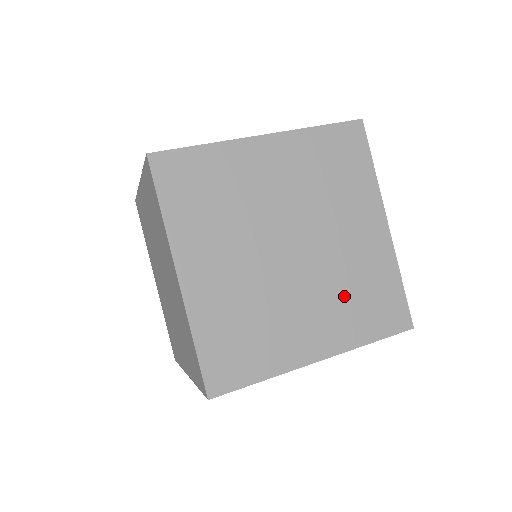
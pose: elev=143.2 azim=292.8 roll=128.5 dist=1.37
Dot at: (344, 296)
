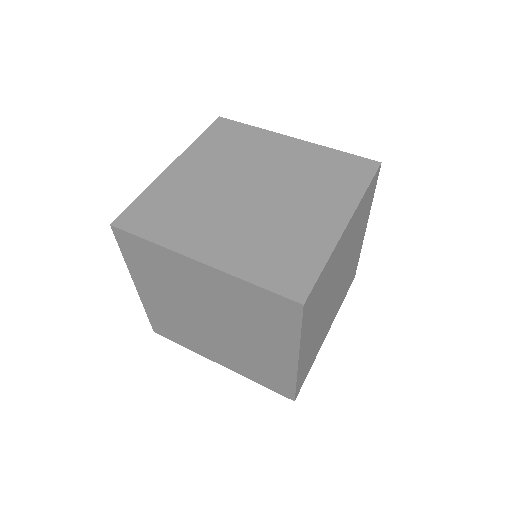
Dot at: (316, 185)
